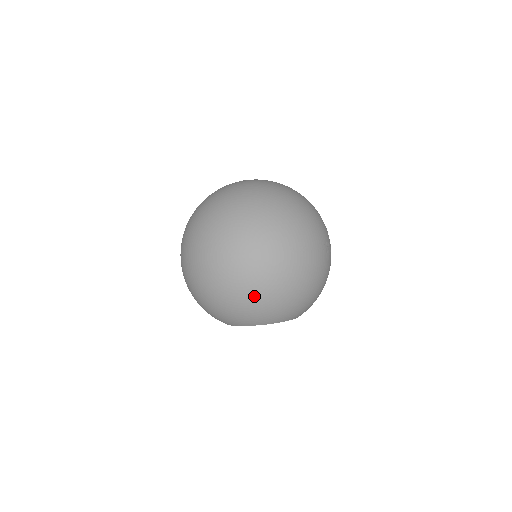
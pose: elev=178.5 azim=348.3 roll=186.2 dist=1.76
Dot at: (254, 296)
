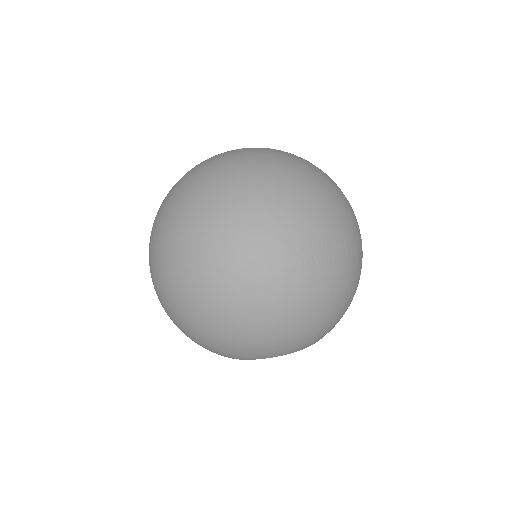
Dot at: (191, 328)
